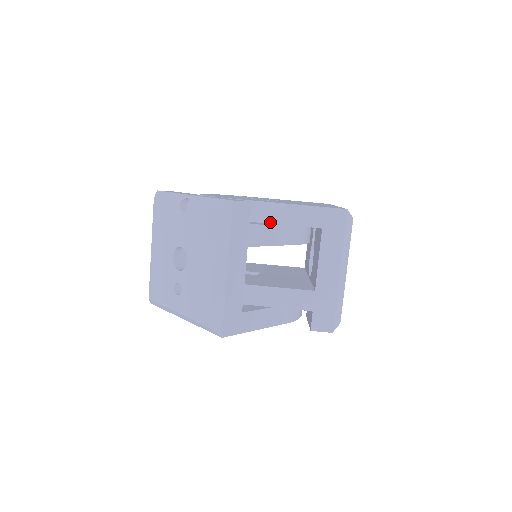
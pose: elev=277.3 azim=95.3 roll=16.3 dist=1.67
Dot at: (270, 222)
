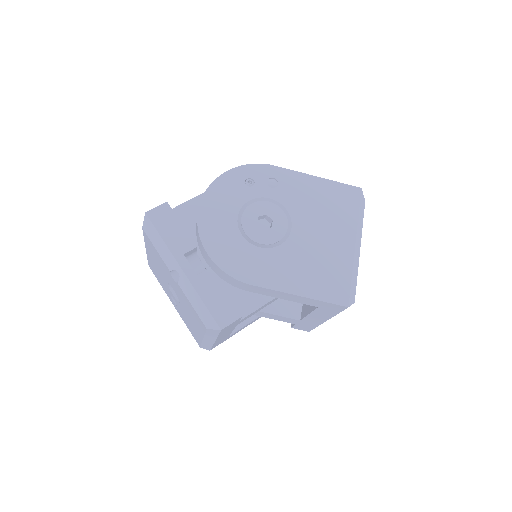
Dot at: (266, 295)
